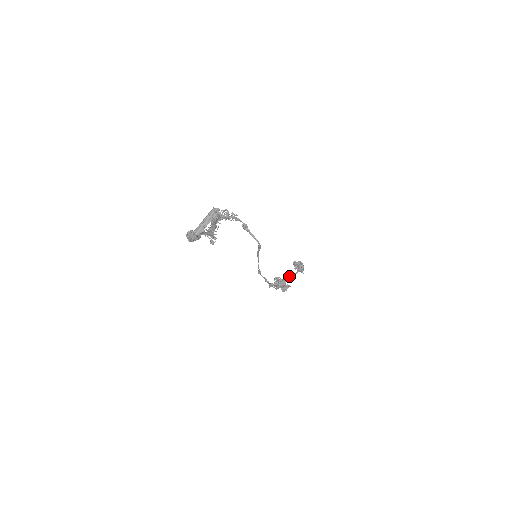
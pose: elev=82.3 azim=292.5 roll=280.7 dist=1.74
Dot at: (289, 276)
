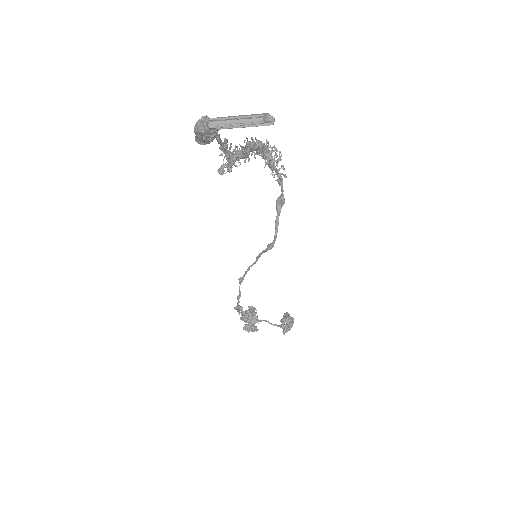
Dot at: occluded
